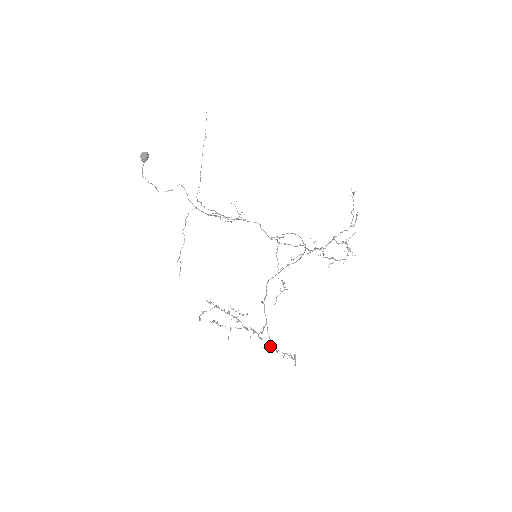
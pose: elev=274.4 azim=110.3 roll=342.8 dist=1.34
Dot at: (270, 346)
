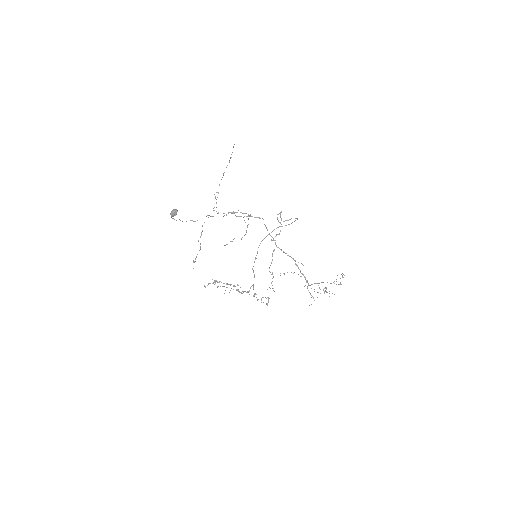
Dot at: (253, 296)
